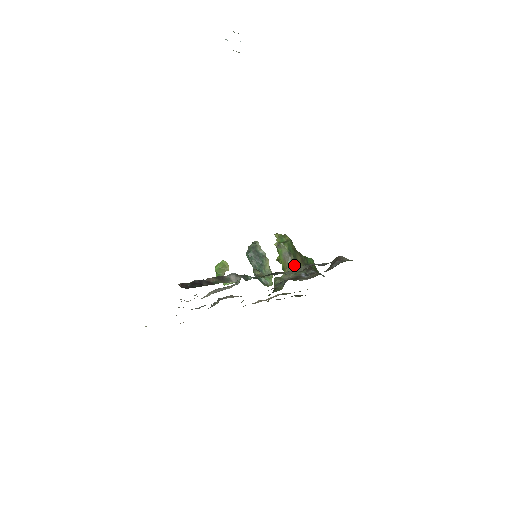
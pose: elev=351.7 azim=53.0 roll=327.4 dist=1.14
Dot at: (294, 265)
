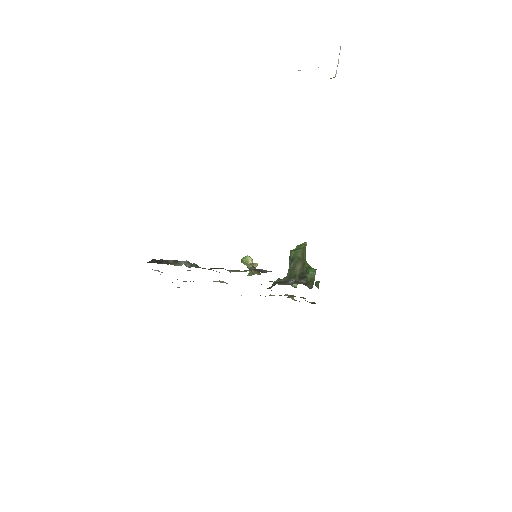
Dot at: (291, 271)
